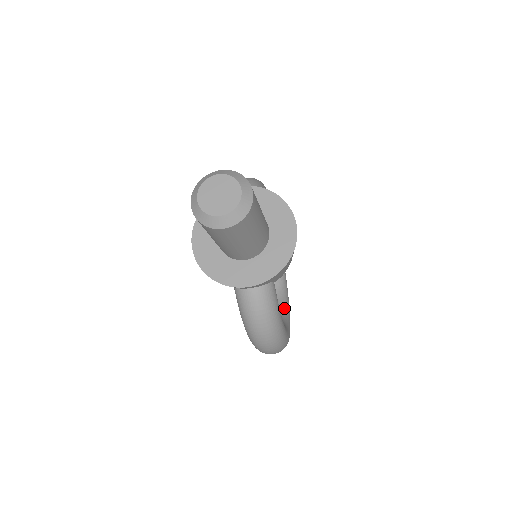
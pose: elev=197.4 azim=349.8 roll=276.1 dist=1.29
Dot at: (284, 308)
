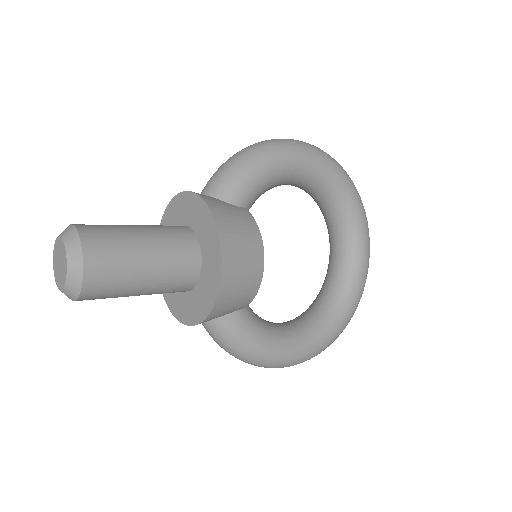
Dot at: (340, 299)
